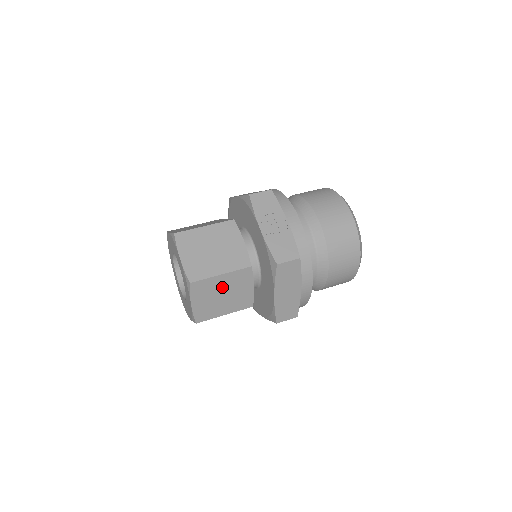
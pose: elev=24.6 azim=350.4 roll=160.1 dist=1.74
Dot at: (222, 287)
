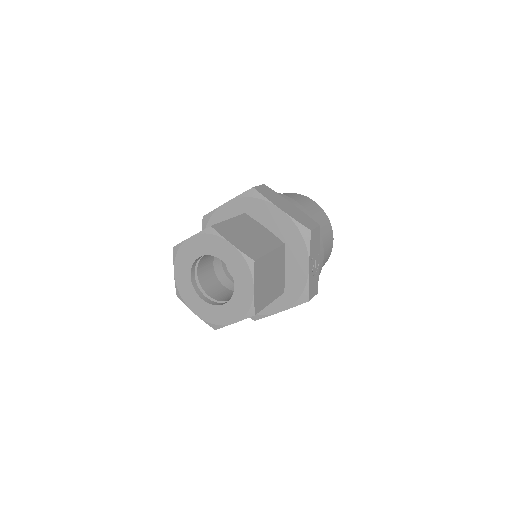
Dot at: occluded
